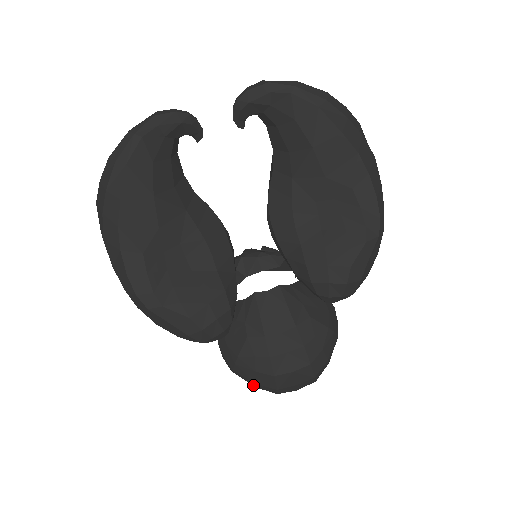
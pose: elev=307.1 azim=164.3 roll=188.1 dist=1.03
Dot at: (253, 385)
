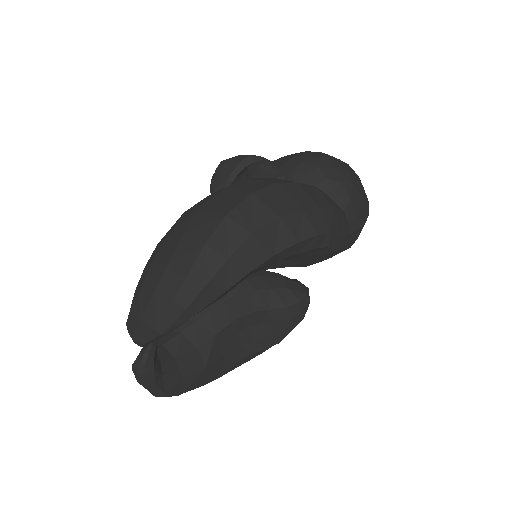
Dot at: occluded
